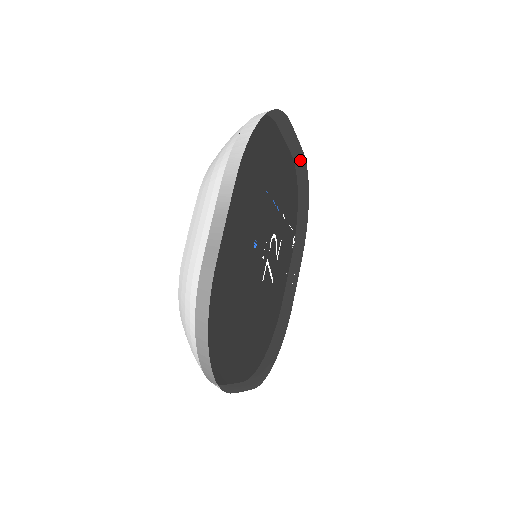
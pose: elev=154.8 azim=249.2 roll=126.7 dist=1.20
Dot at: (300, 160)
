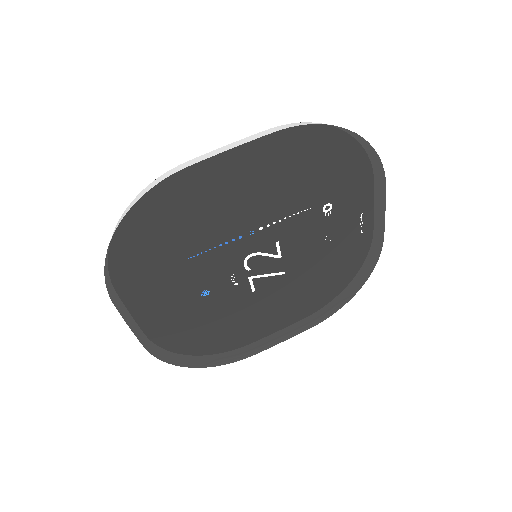
Dot at: (269, 148)
